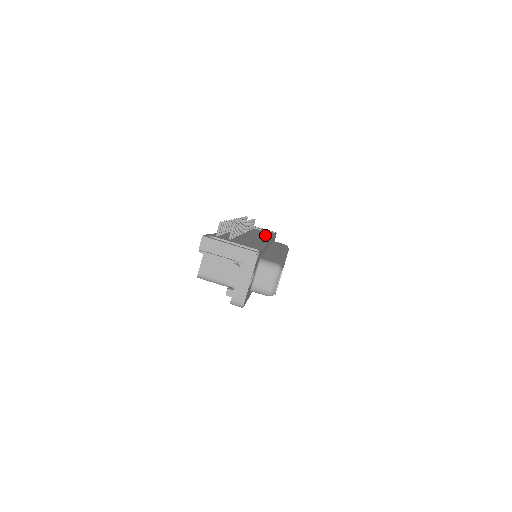
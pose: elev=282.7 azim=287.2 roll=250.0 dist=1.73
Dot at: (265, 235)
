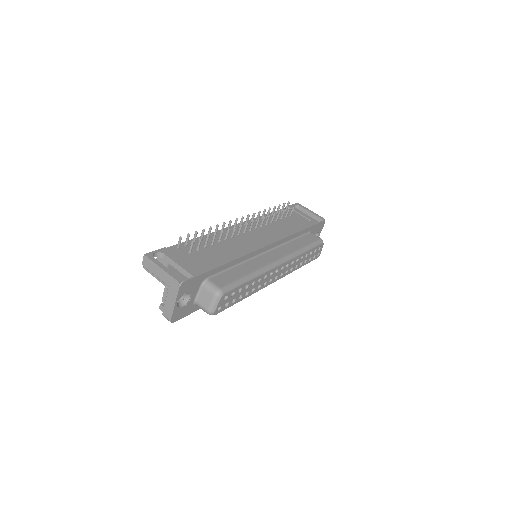
Dot at: (281, 232)
